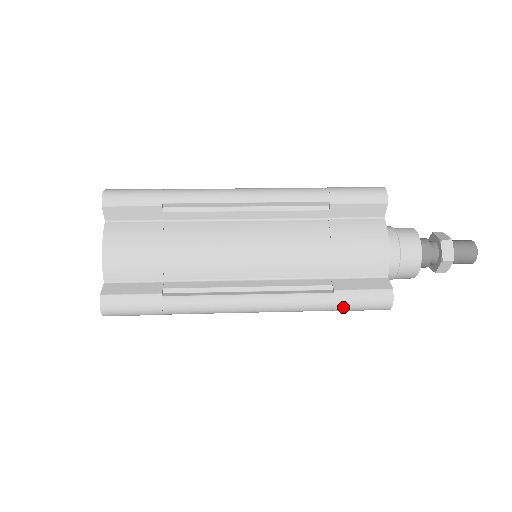
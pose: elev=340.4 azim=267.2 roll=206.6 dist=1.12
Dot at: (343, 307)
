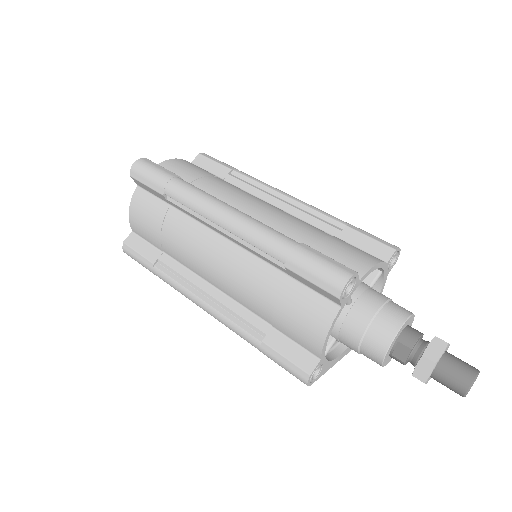
Dot at: (268, 357)
